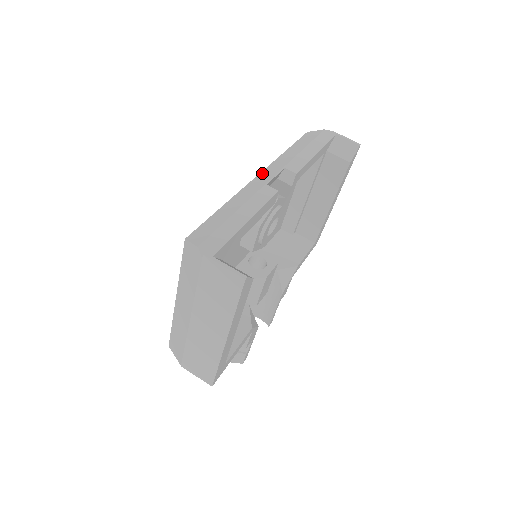
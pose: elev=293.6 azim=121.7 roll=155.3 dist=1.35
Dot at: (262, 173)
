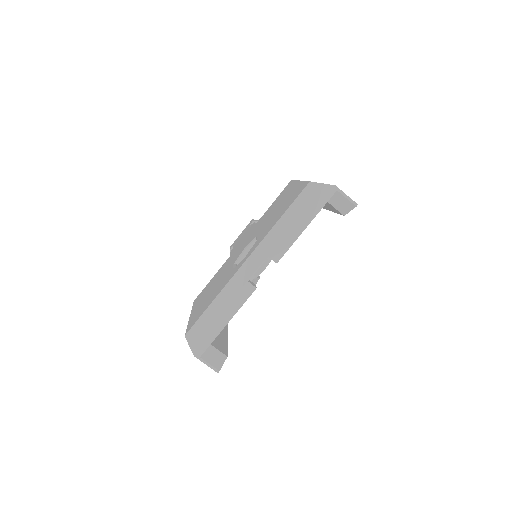
Dot at: (249, 259)
